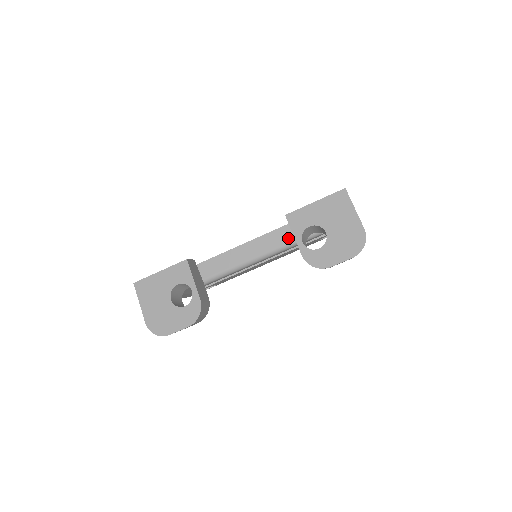
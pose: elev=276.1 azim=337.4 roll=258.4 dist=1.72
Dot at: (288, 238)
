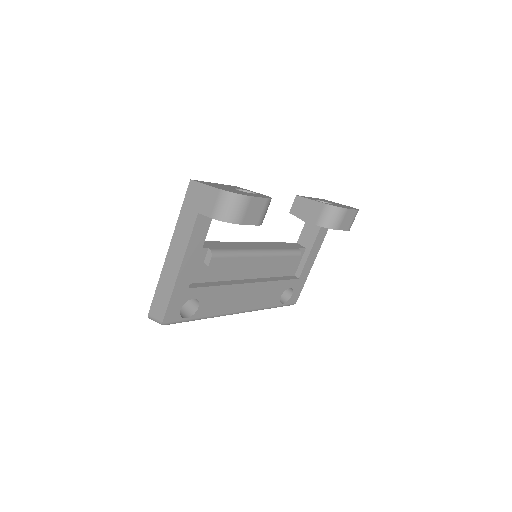
Dot at: (280, 247)
